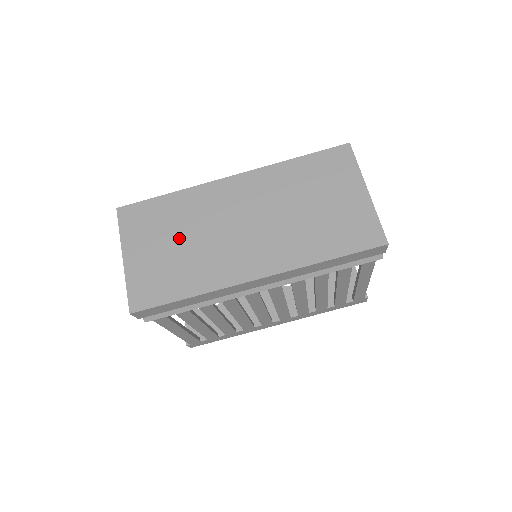
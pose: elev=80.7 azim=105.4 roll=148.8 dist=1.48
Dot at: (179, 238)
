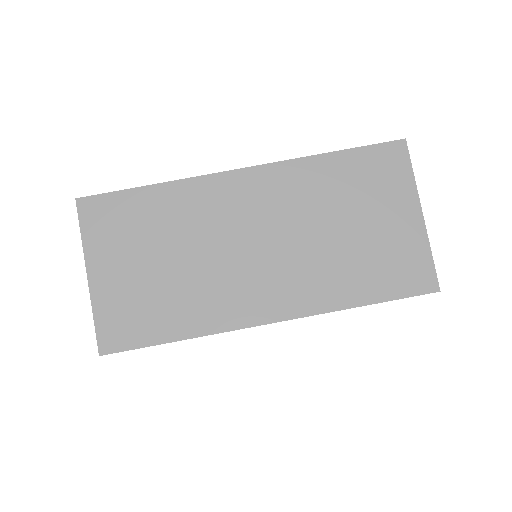
Dot at: (167, 254)
